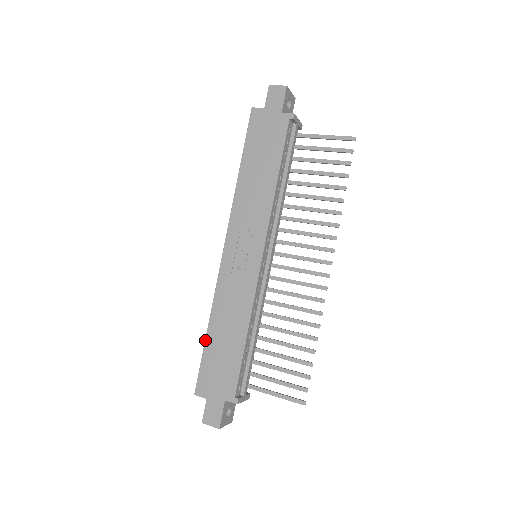
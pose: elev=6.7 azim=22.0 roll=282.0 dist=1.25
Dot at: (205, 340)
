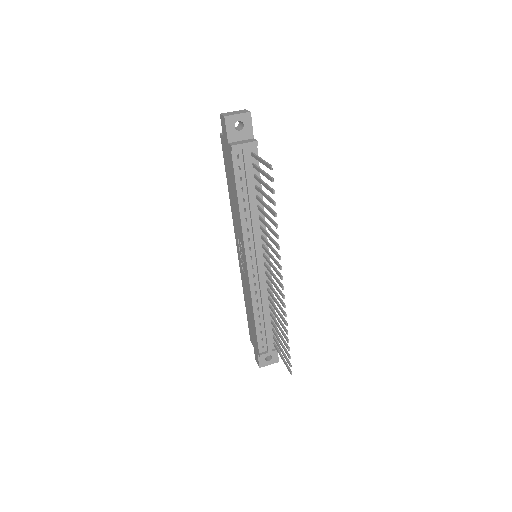
Dot at: (246, 309)
